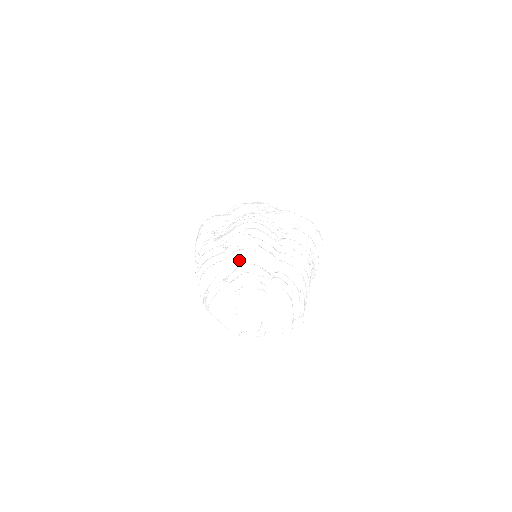
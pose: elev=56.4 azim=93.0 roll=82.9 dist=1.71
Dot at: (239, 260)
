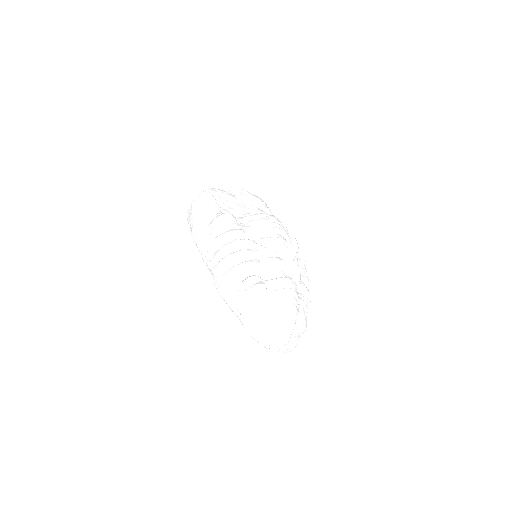
Dot at: (279, 269)
